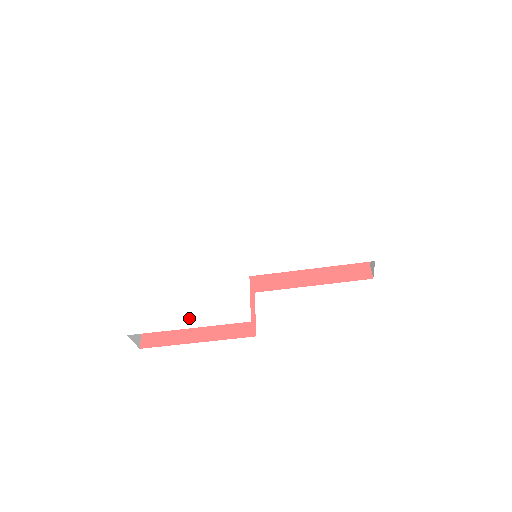
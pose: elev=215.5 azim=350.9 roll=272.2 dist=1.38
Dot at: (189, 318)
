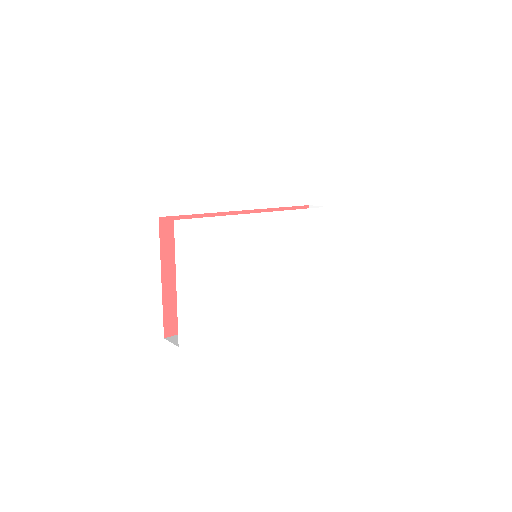
Dot at: (222, 325)
